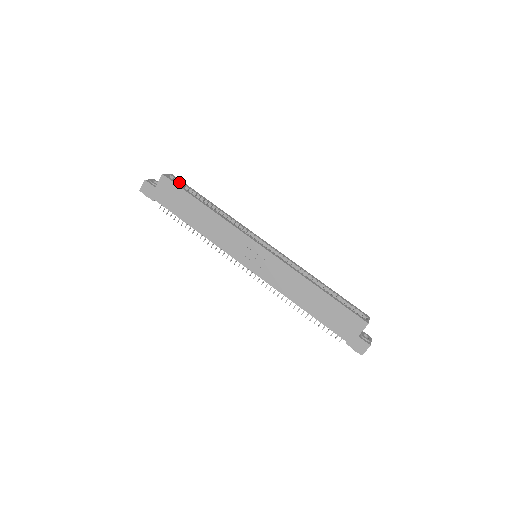
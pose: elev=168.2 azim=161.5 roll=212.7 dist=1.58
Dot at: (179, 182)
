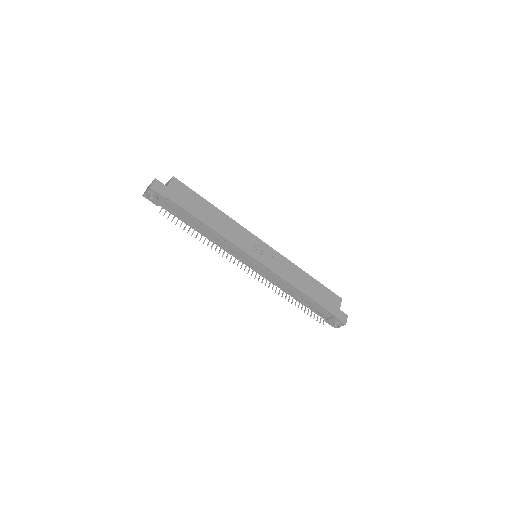
Dot at: occluded
